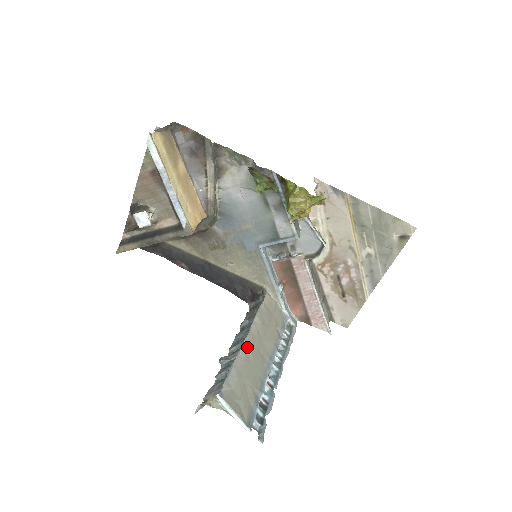
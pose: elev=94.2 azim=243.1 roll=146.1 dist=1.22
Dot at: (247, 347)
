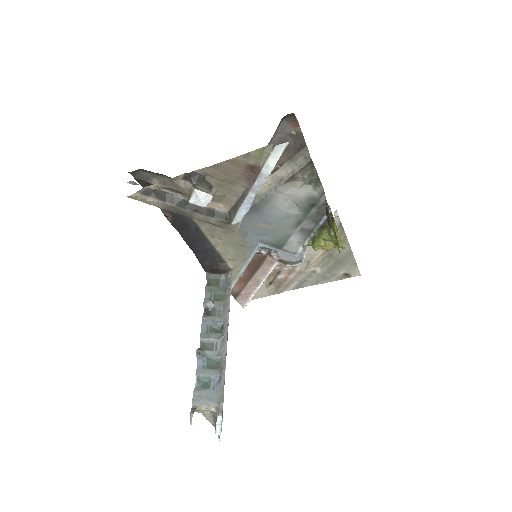
Dot at: occluded
